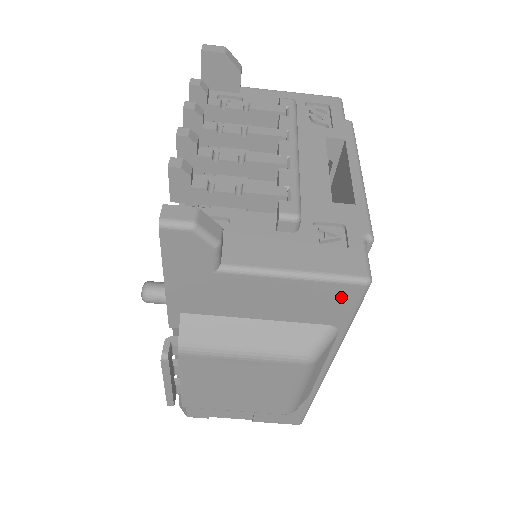
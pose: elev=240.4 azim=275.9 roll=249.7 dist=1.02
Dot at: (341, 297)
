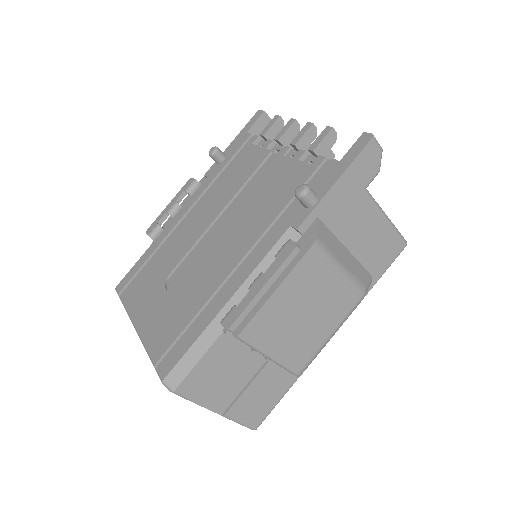
Dot at: (392, 249)
